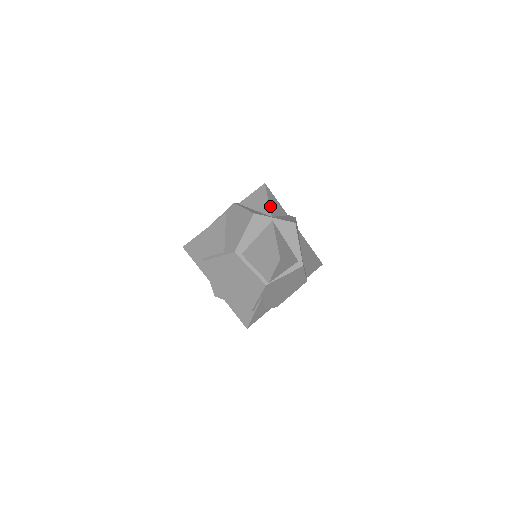
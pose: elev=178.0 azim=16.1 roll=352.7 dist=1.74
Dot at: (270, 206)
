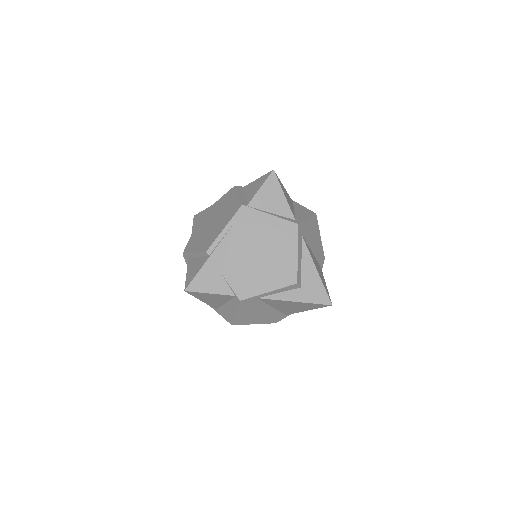
Dot at: occluded
